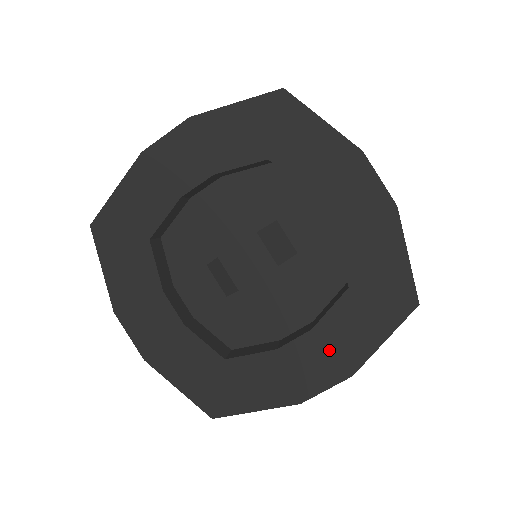
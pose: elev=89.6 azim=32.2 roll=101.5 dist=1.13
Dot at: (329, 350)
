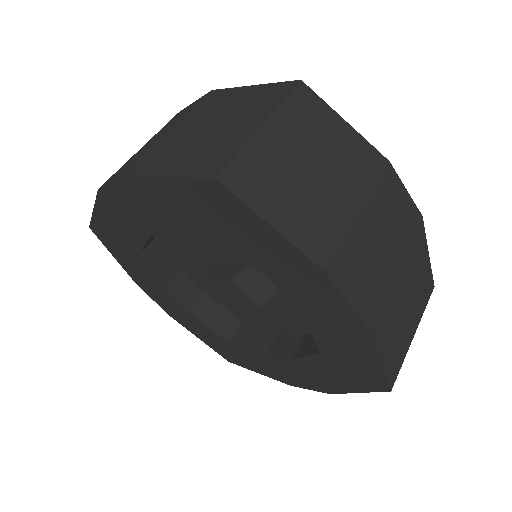
Dot at: (308, 375)
